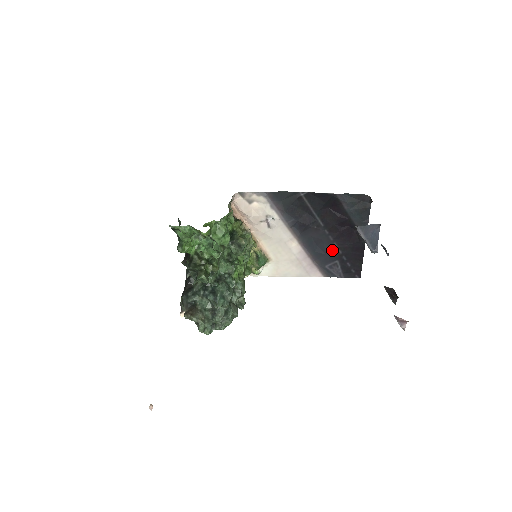
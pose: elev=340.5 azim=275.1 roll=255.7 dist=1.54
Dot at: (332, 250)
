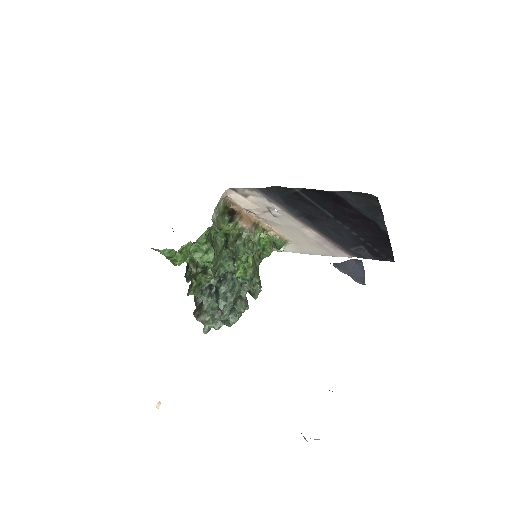
Dot at: (352, 237)
